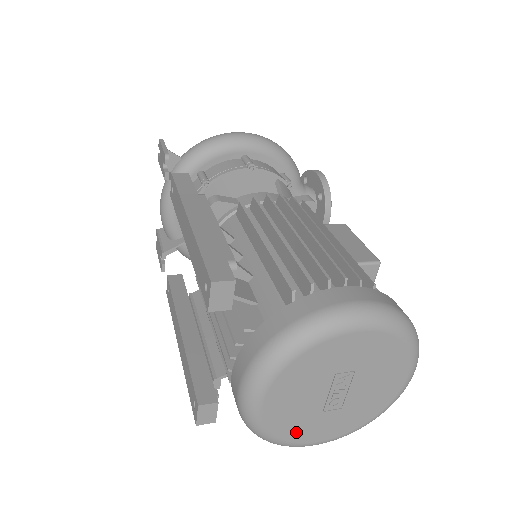
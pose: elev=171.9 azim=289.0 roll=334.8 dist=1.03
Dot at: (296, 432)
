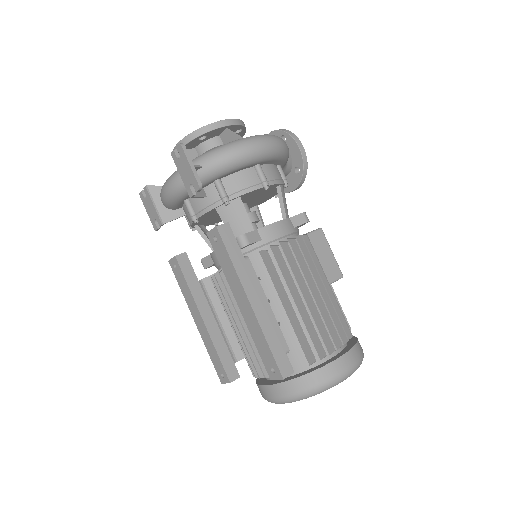
Dot at: occluded
